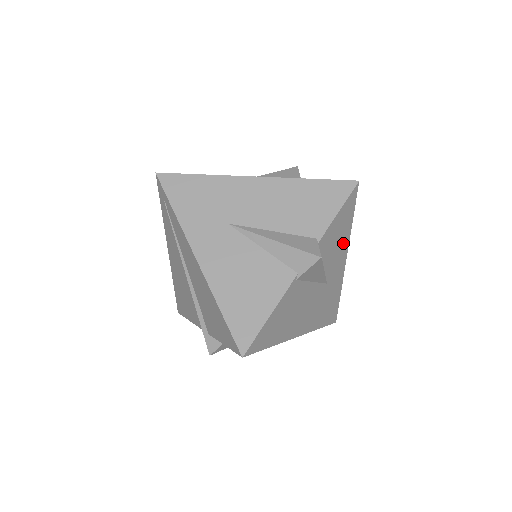
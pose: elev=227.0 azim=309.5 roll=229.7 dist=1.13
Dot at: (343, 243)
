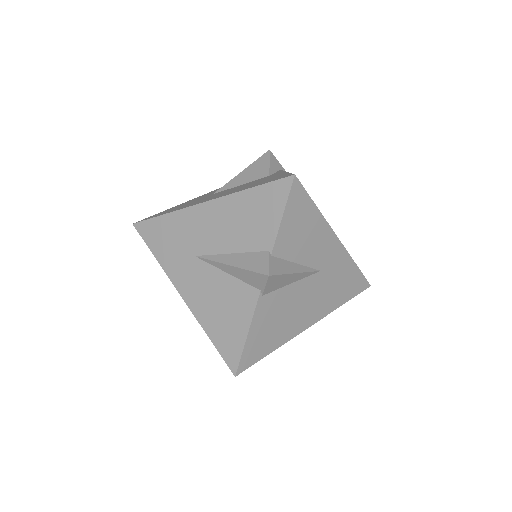
Dot at: (318, 230)
